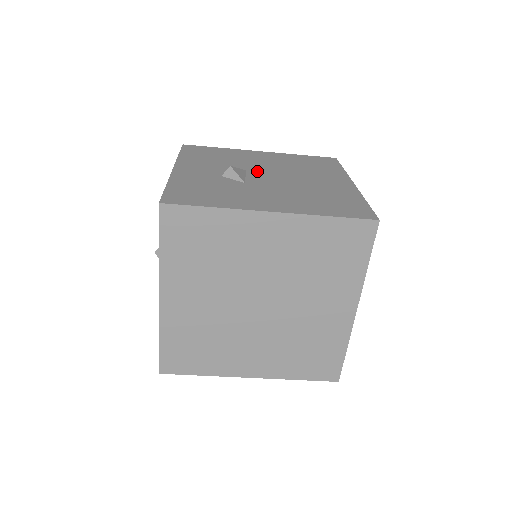
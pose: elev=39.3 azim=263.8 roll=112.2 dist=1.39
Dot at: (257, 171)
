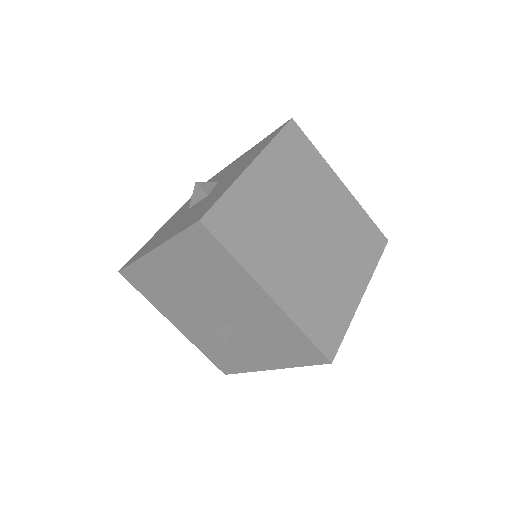
Dot at: occluded
